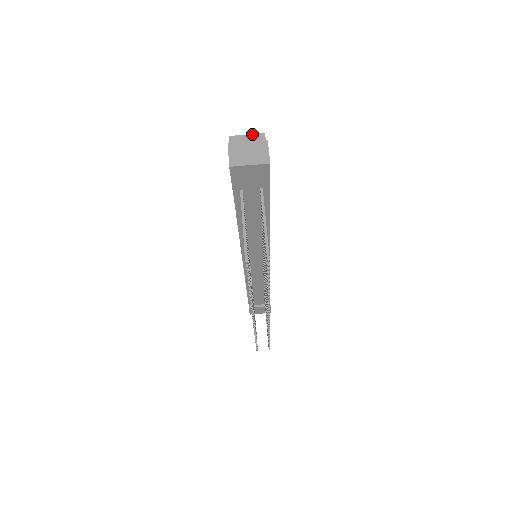
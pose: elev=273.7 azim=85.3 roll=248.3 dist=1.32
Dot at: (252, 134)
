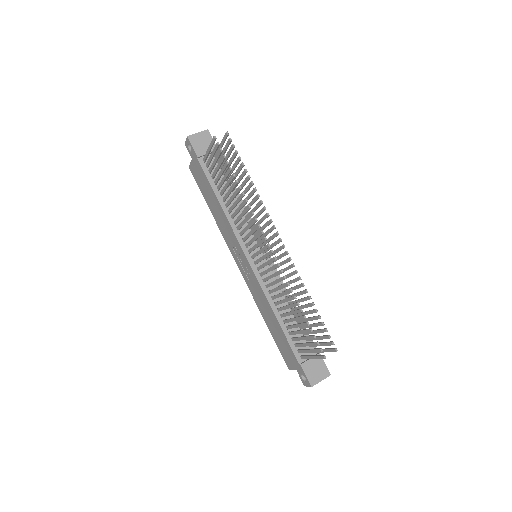
Dot at: occluded
